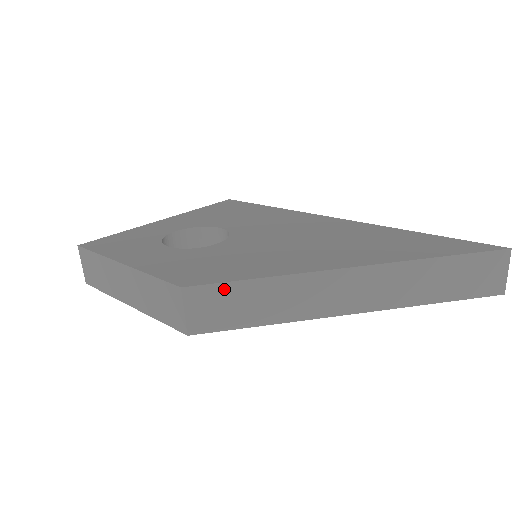
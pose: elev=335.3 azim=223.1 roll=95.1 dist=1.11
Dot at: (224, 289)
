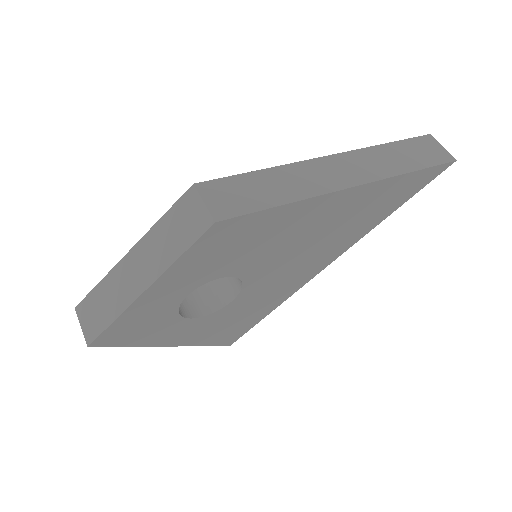
Dot at: (232, 181)
